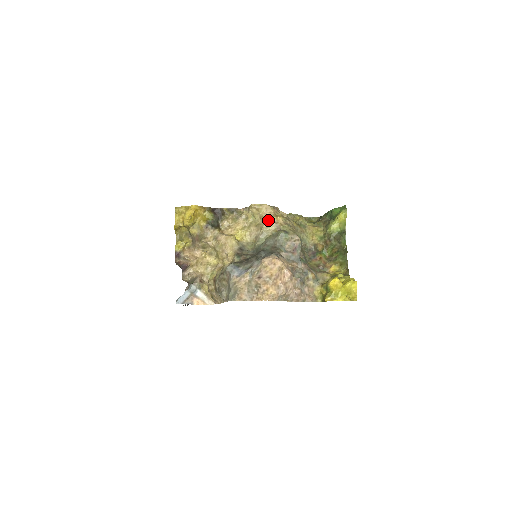
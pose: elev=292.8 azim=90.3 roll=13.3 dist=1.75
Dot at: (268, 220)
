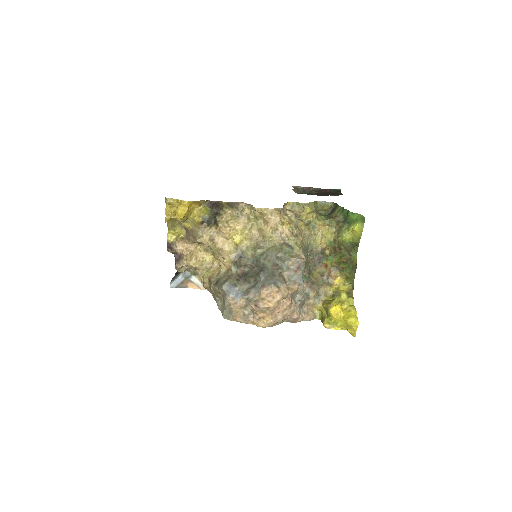
Dot at: (272, 228)
